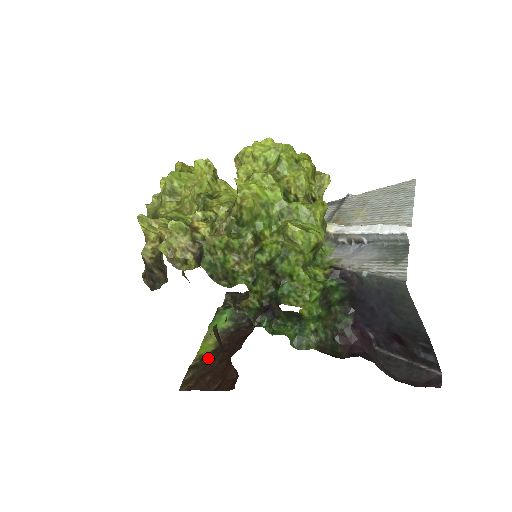
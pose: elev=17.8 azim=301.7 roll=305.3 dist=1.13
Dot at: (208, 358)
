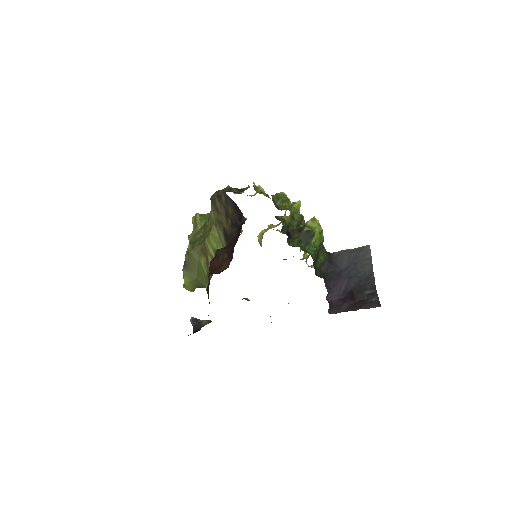
Dot at: occluded
